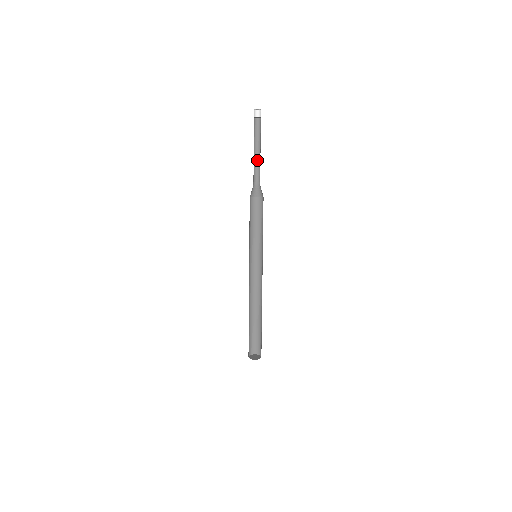
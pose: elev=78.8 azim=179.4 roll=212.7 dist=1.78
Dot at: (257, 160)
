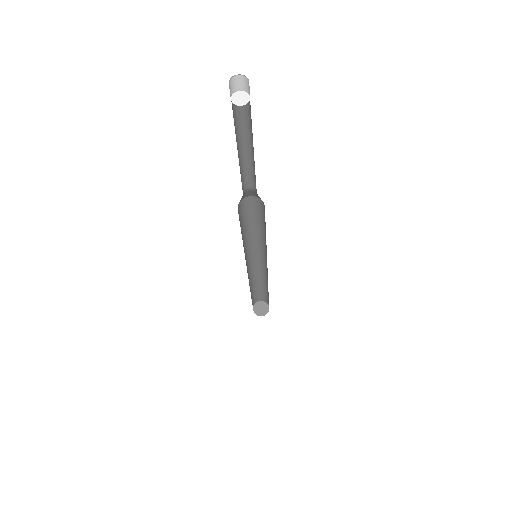
Dot at: (252, 160)
